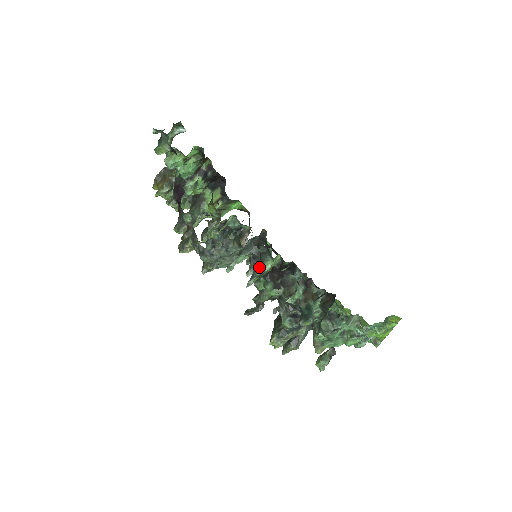
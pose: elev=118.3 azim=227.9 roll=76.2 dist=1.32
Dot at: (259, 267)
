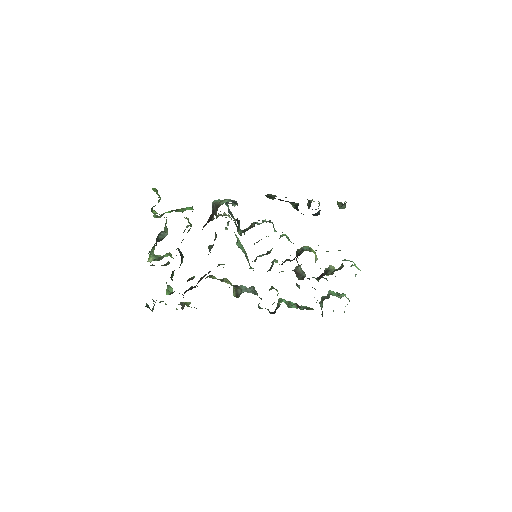
Dot at: occluded
